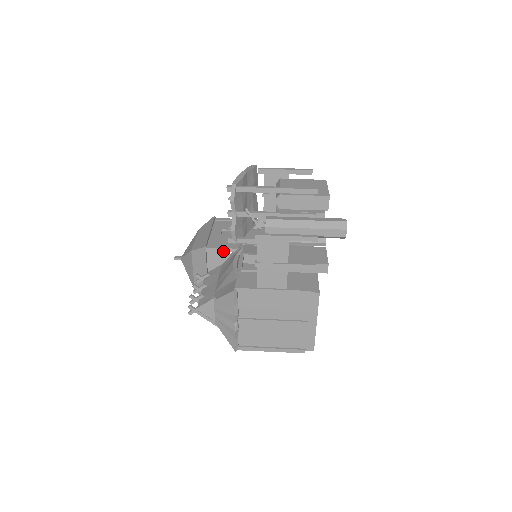
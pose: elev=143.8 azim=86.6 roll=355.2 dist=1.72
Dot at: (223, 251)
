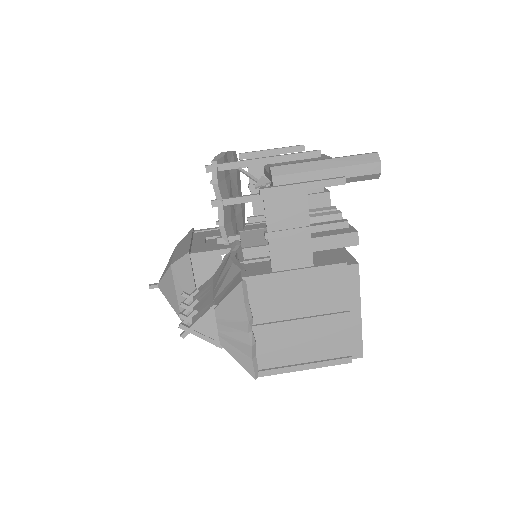
Dot at: (213, 255)
